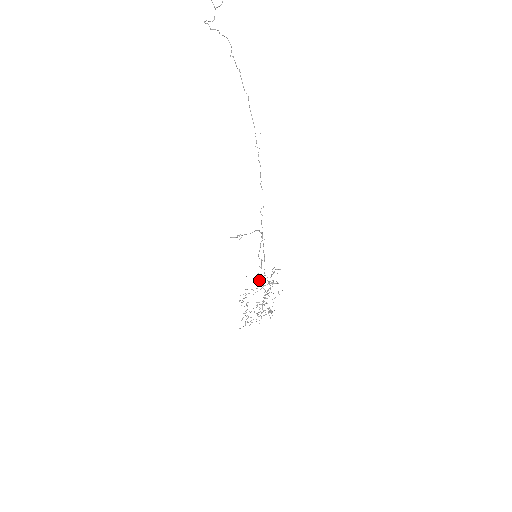
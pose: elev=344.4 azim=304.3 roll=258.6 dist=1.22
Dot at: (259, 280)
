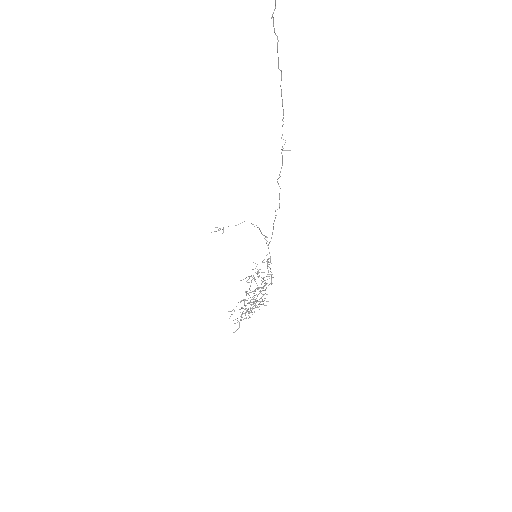
Dot at: (252, 277)
